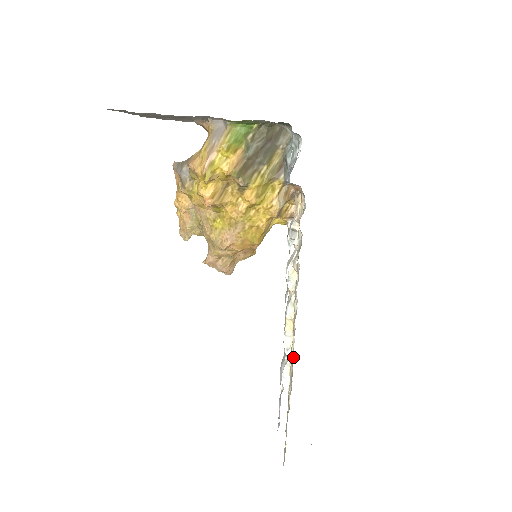
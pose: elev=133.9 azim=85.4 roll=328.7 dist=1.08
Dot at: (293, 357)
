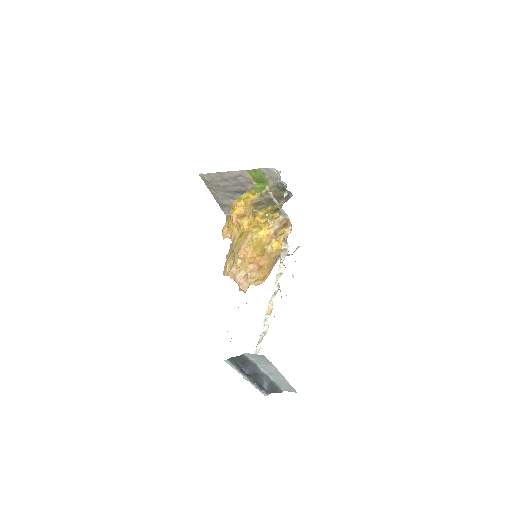
Dot at: occluded
